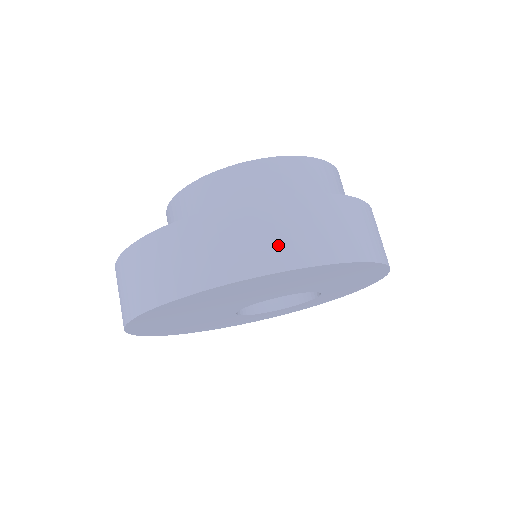
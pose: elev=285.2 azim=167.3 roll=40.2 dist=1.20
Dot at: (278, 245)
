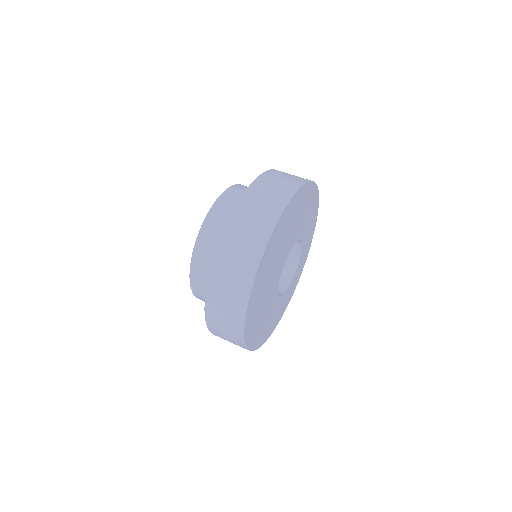
Dot at: (280, 189)
